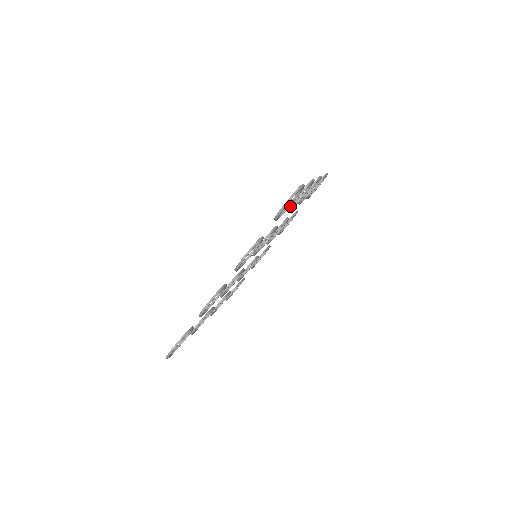
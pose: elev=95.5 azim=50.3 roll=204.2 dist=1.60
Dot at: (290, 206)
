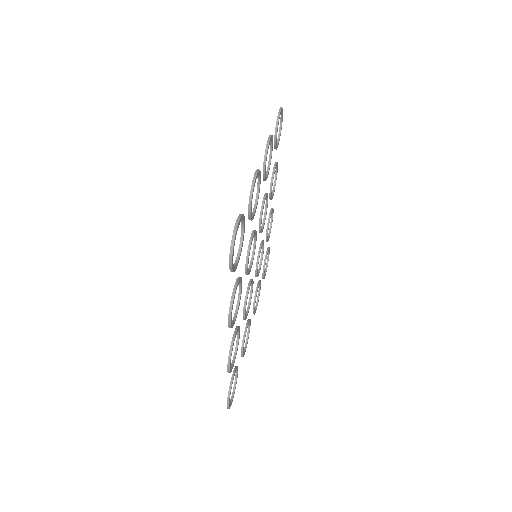
Dot at: (272, 173)
